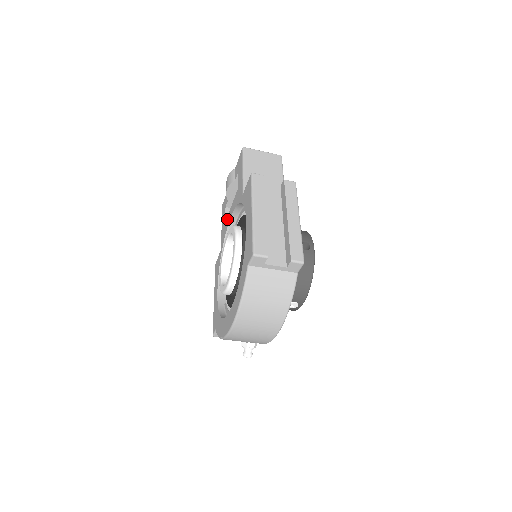
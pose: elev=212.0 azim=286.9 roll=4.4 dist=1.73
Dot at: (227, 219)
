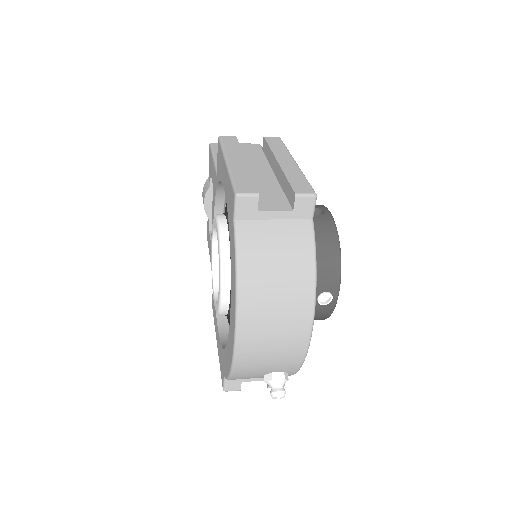
Dot at: (211, 236)
